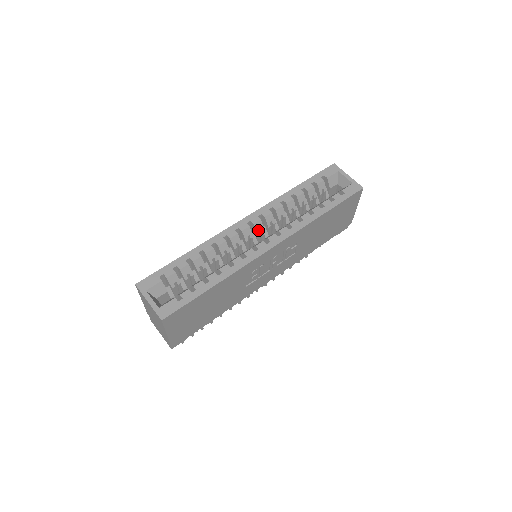
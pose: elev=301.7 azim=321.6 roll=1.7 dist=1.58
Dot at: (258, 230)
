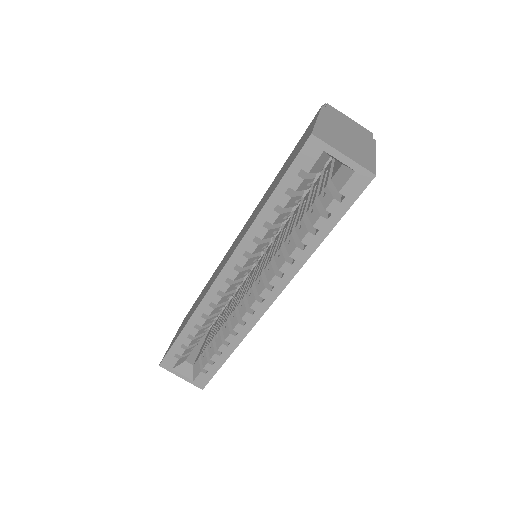
Dot at: (243, 275)
